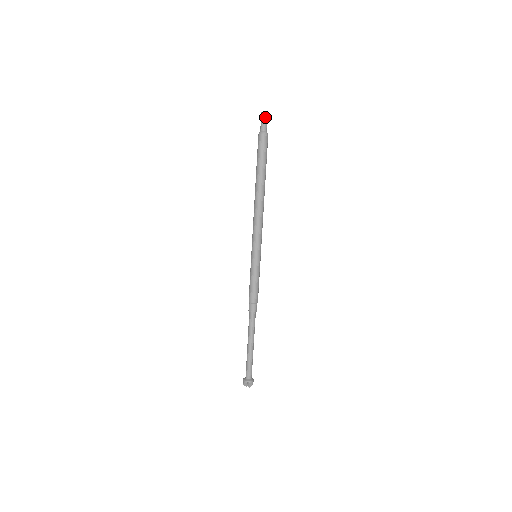
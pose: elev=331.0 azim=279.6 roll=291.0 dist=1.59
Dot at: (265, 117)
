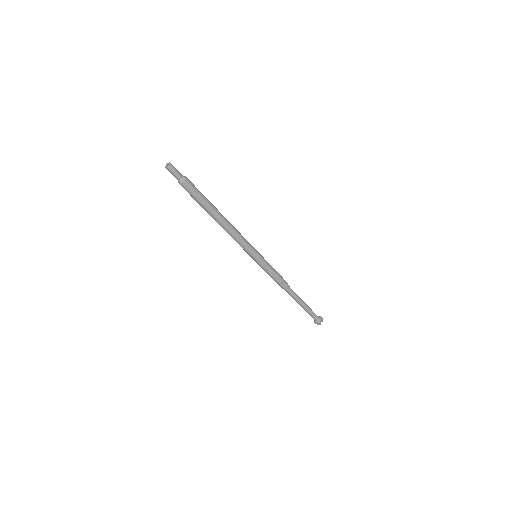
Dot at: (173, 168)
